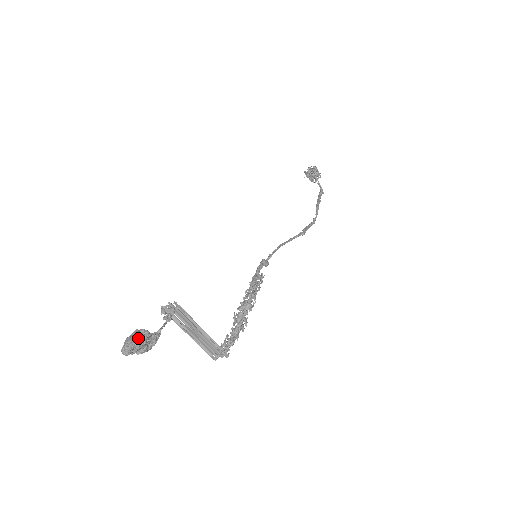
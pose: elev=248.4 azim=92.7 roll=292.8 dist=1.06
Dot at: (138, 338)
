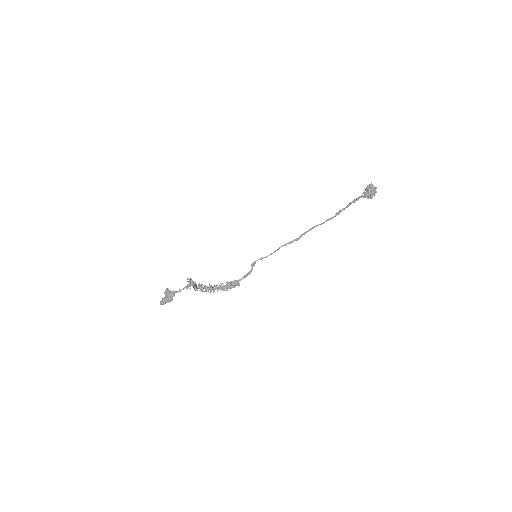
Dot at: occluded
